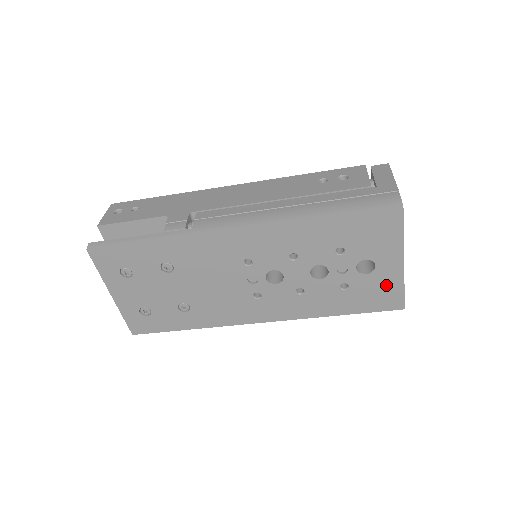
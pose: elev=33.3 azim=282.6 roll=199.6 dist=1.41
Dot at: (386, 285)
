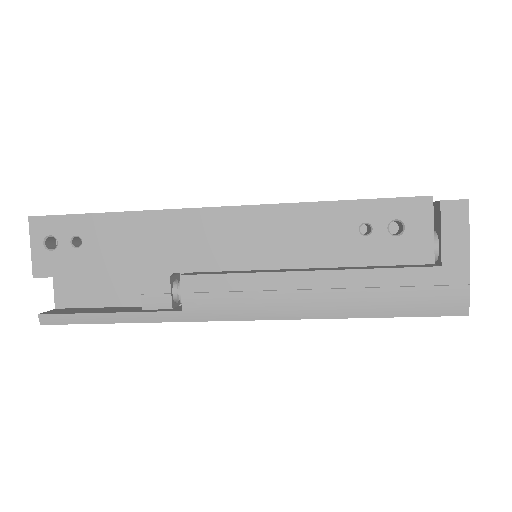
Dot at: occluded
